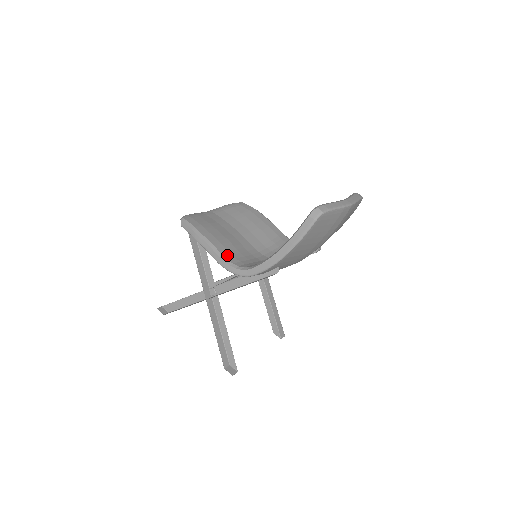
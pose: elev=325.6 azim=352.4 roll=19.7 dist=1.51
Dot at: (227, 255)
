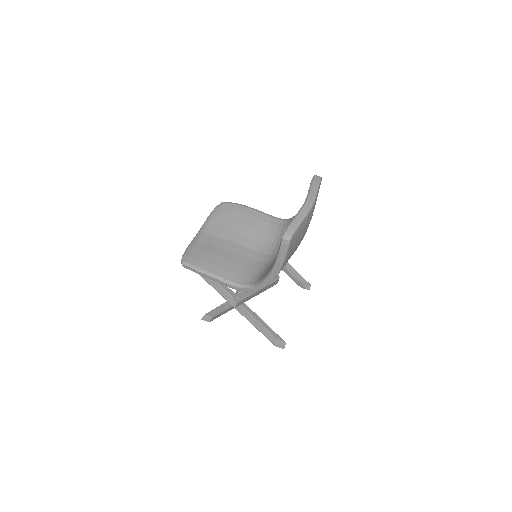
Dot at: (233, 278)
